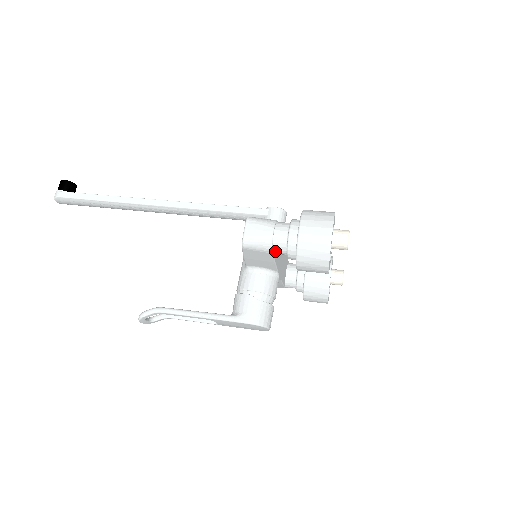
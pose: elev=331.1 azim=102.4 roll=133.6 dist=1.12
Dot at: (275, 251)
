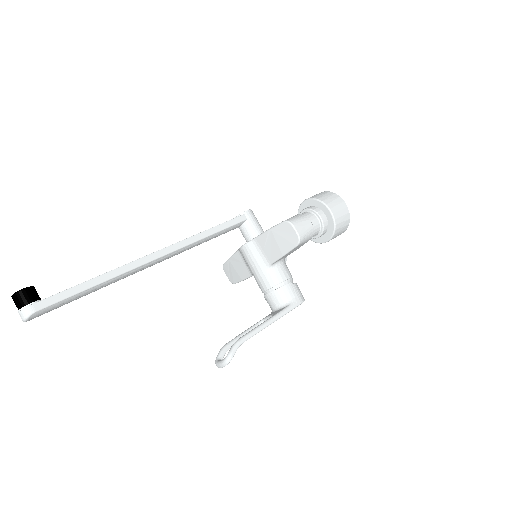
Dot at: occluded
